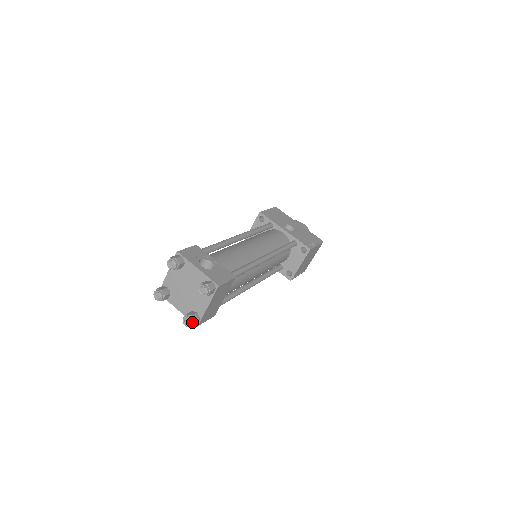
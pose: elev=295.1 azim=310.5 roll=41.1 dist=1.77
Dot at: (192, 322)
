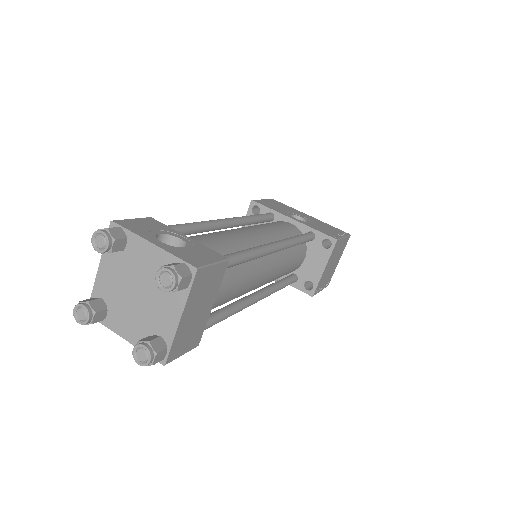
Dot at: (151, 354)
